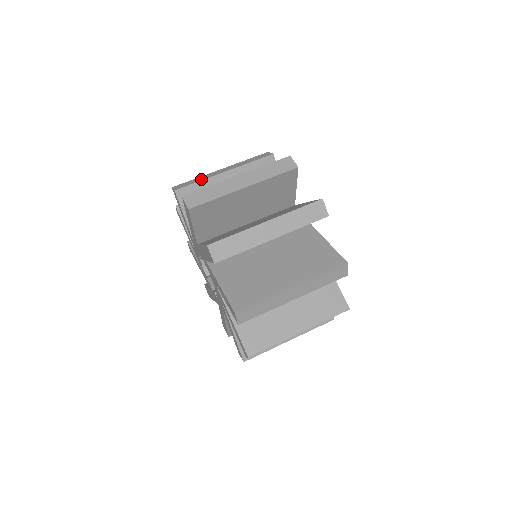
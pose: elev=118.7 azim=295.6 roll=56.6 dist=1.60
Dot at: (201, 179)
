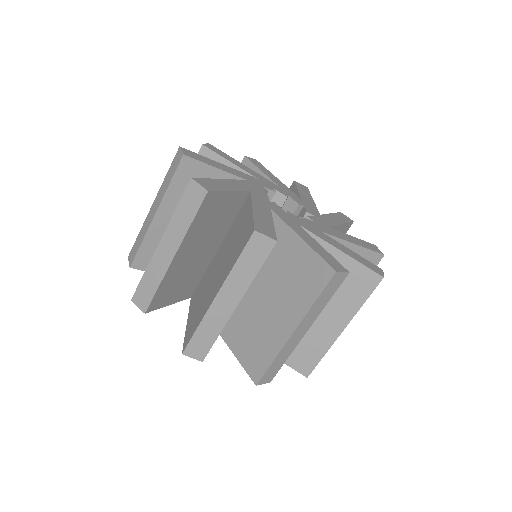
Dot at: (156, 281)
